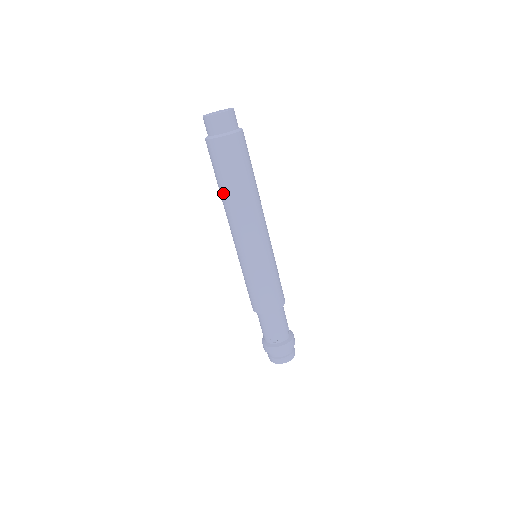
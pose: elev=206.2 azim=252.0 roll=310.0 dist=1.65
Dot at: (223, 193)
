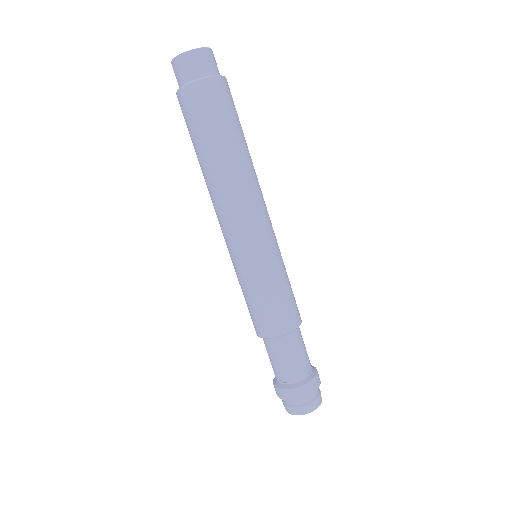
Dot at: (200, 165)
